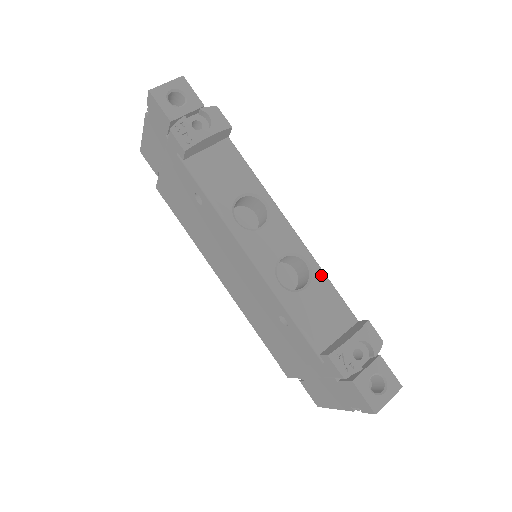
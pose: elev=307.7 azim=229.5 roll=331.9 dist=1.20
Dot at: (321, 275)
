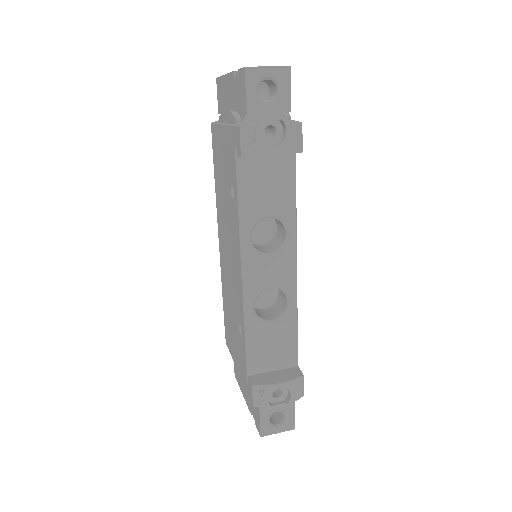
Dot at: (293, 318)
